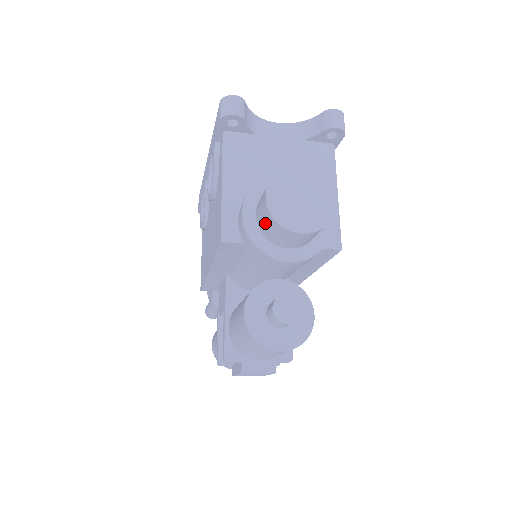
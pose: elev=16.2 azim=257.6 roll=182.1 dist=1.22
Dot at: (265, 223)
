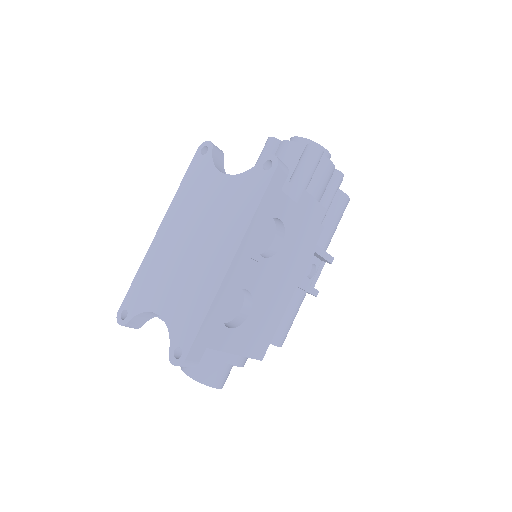
Dot at: occluded
